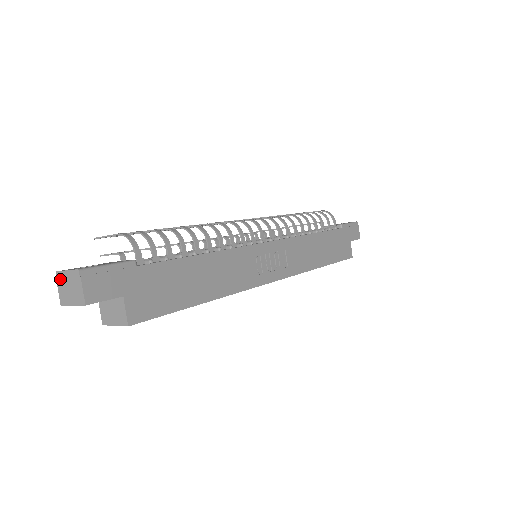
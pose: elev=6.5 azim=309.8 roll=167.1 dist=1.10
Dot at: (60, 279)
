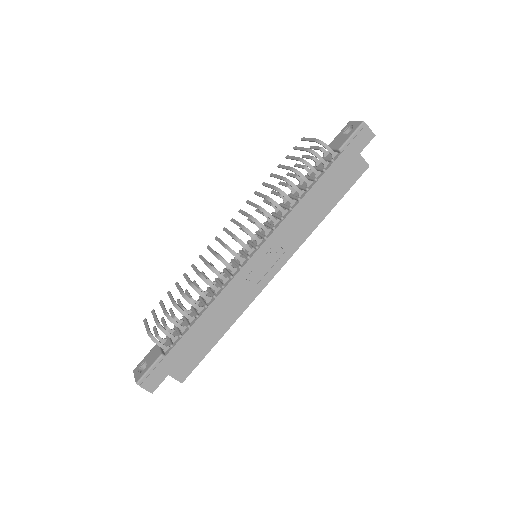
Dot at: occluded
